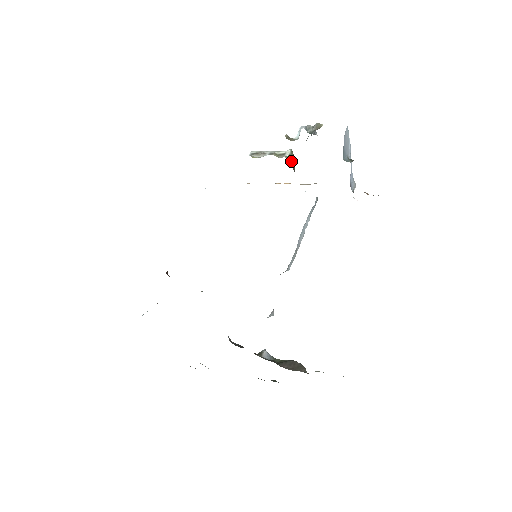
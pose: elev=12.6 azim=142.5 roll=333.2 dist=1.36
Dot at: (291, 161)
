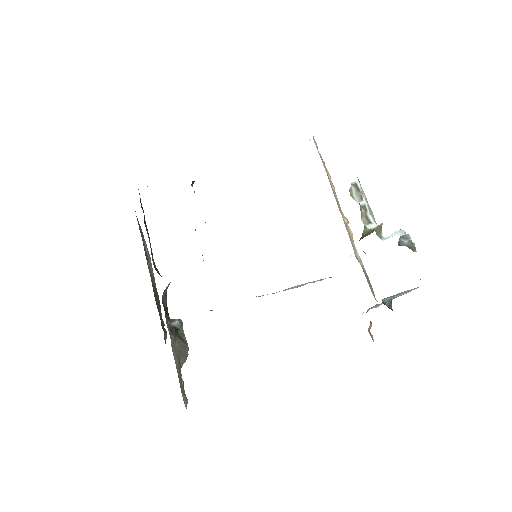
Dot at: (366, 234)
